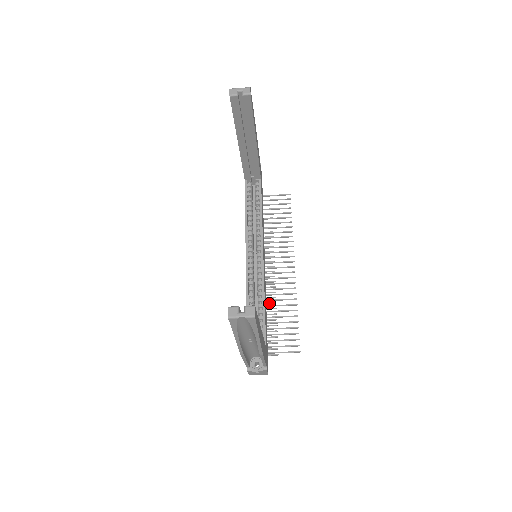
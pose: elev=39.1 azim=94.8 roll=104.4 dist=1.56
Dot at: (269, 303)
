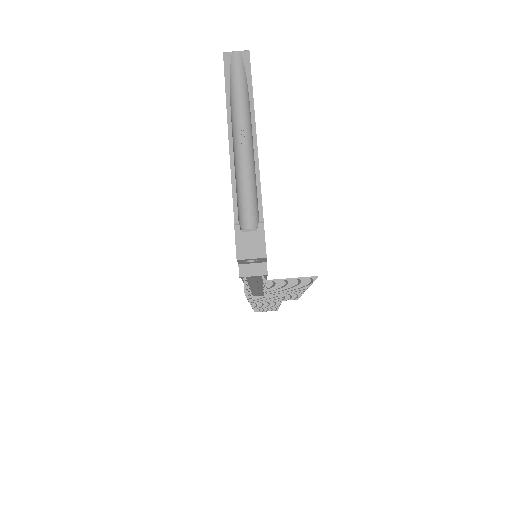
Dot at: occluded
